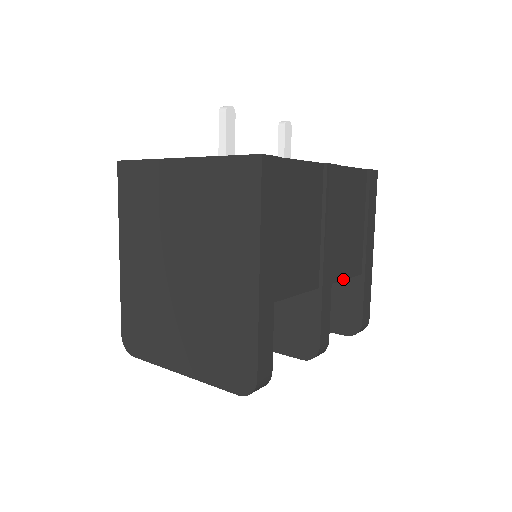
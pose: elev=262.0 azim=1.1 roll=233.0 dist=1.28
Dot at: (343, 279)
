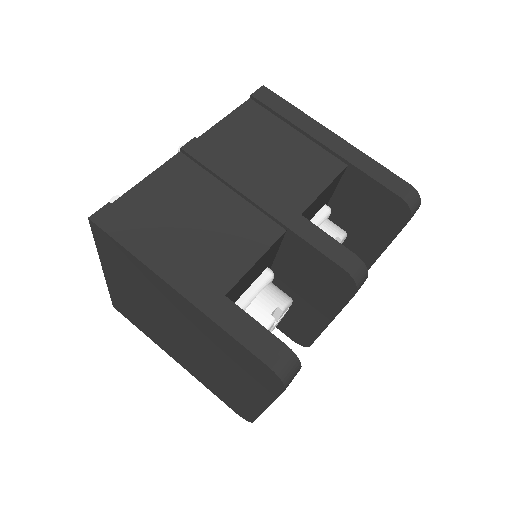
Dot at: (320, 193)
